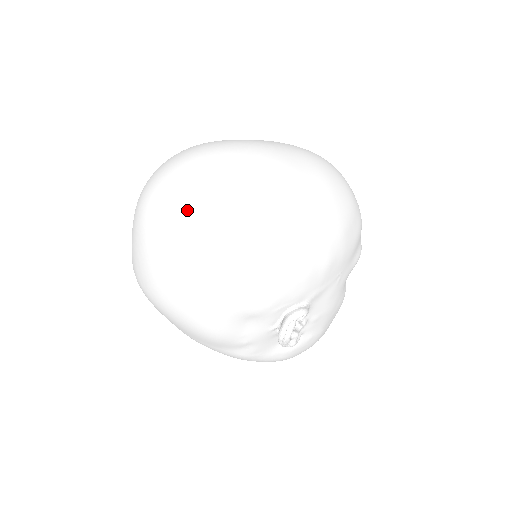
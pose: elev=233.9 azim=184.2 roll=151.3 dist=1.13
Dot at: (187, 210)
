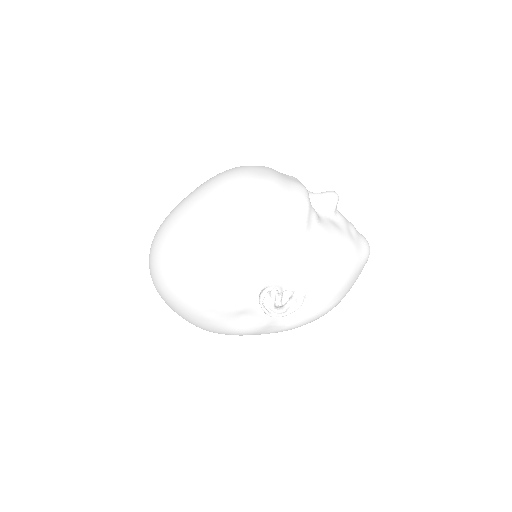
Dot at: (157, 283)
